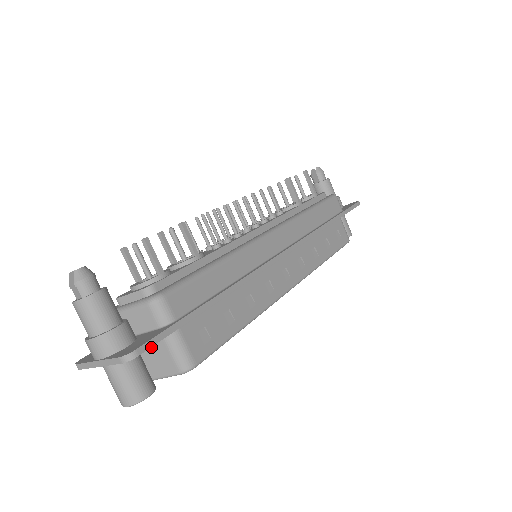
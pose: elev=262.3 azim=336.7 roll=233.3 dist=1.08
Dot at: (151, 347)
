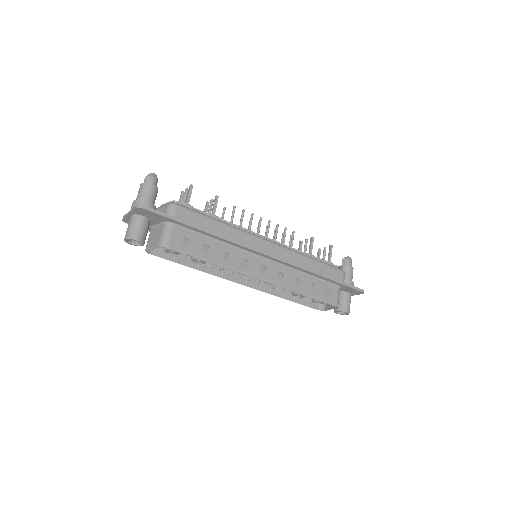
Dot at: (157, 230)
